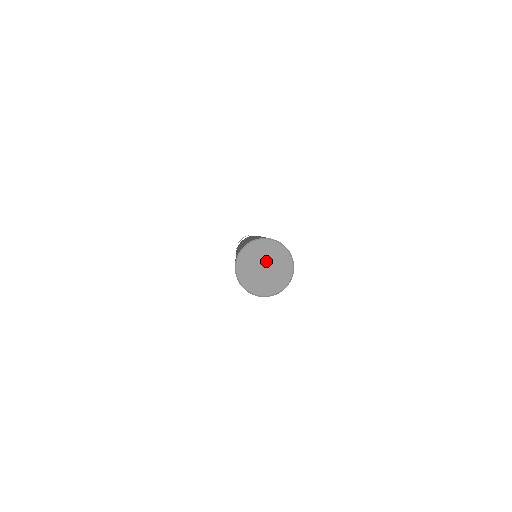
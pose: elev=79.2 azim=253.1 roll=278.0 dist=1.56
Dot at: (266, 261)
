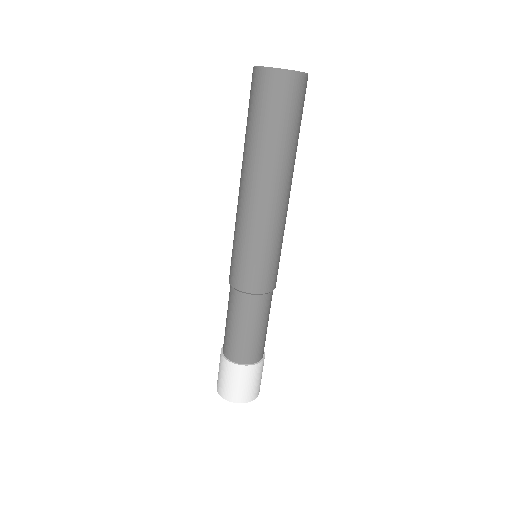
Dot at: occluded
